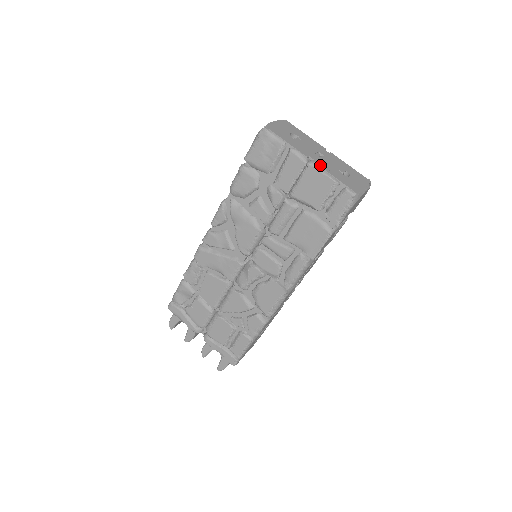
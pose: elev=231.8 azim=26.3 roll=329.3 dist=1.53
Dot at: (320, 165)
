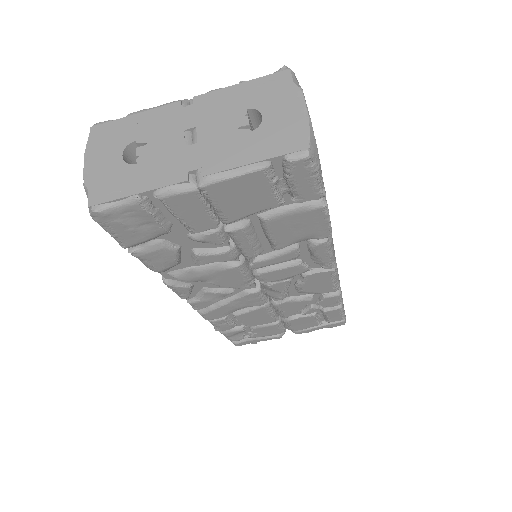
Dot at: (215, 168)
